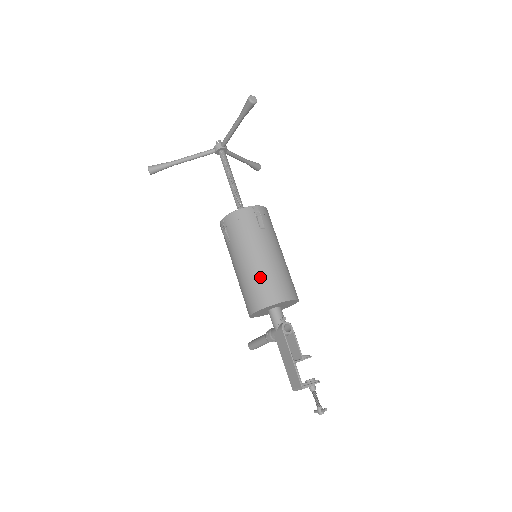
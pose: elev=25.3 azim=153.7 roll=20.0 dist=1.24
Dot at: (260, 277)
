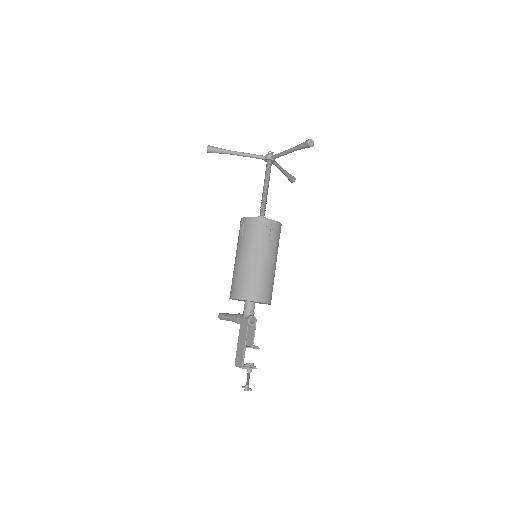
Dot at: (251, 276)
